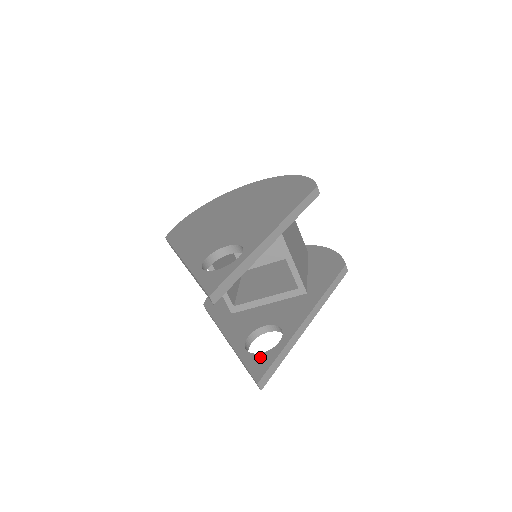
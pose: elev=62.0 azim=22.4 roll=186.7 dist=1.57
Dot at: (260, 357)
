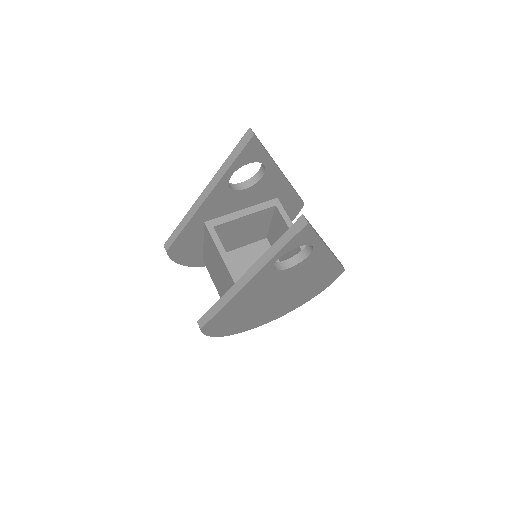
Dot at: occluded
